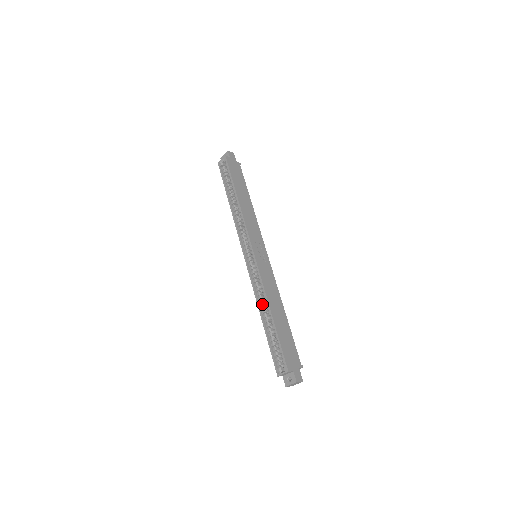
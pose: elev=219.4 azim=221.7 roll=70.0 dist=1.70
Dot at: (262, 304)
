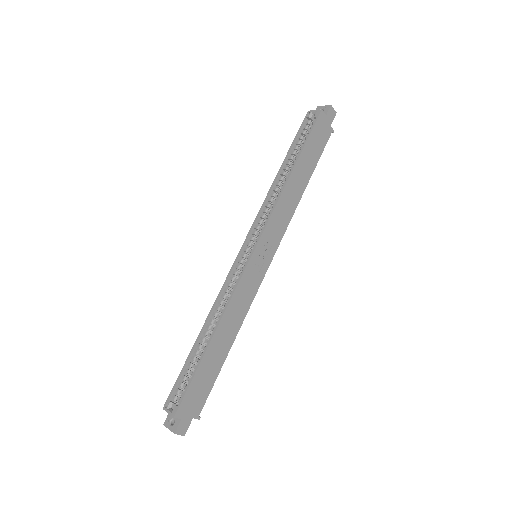
Dot at: (214, 317)
